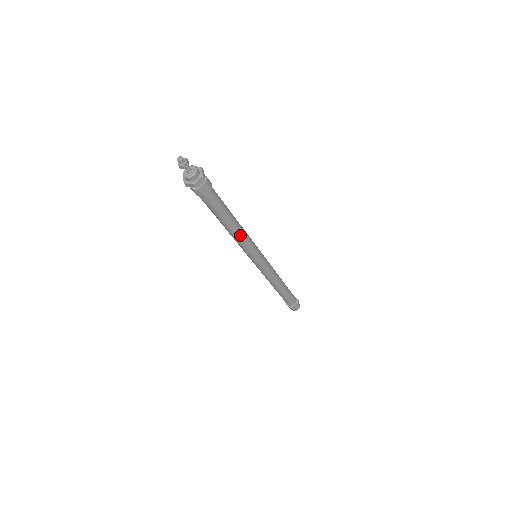
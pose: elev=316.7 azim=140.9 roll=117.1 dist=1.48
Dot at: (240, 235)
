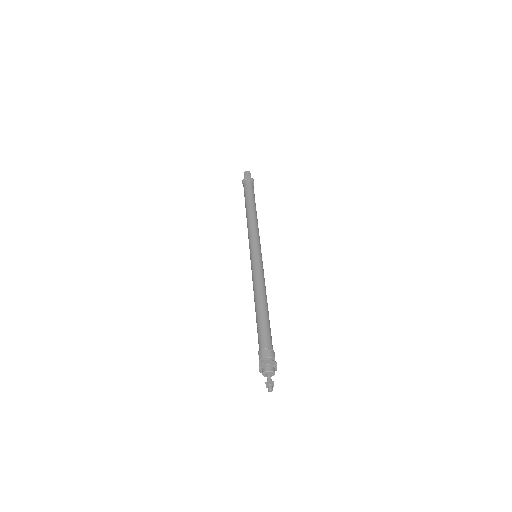
Dot at: occluded
